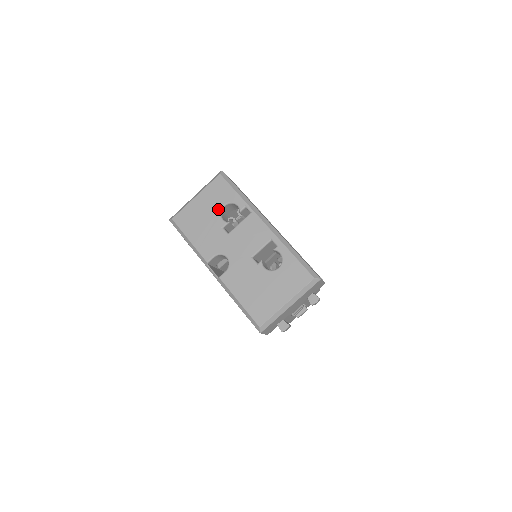
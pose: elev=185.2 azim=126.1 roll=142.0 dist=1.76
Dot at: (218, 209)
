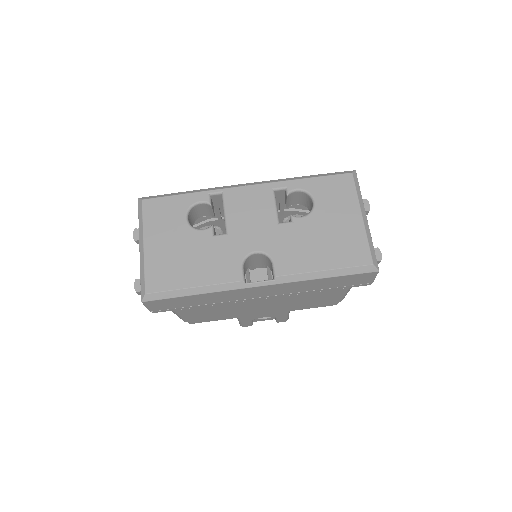
Dot at: (185, 227)
